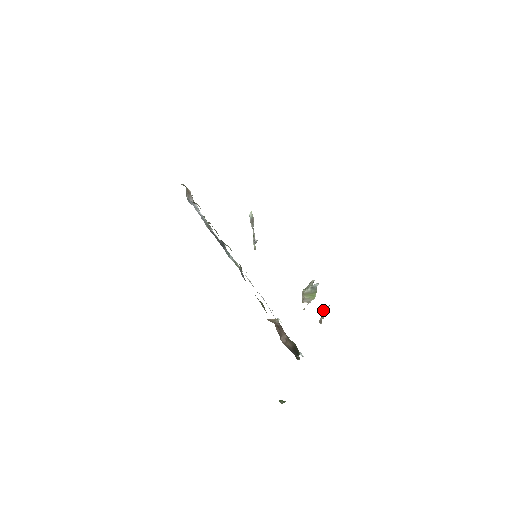
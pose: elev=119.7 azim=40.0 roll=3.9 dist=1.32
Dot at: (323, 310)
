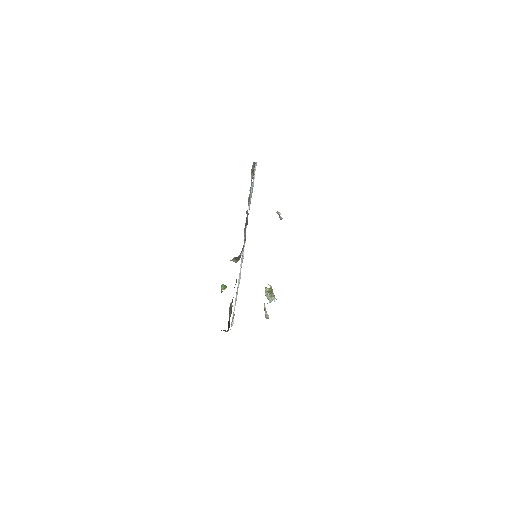
Dot at: (265, 313)
